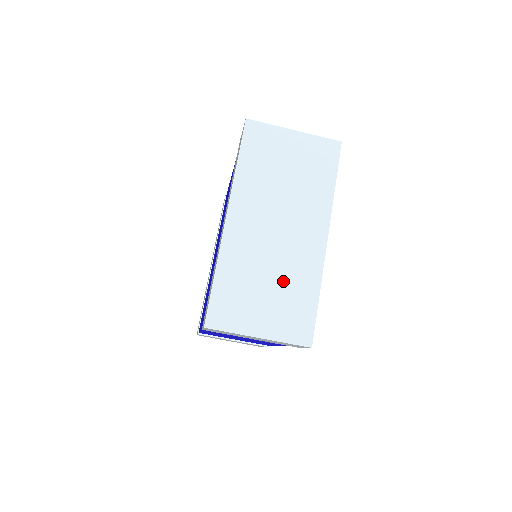
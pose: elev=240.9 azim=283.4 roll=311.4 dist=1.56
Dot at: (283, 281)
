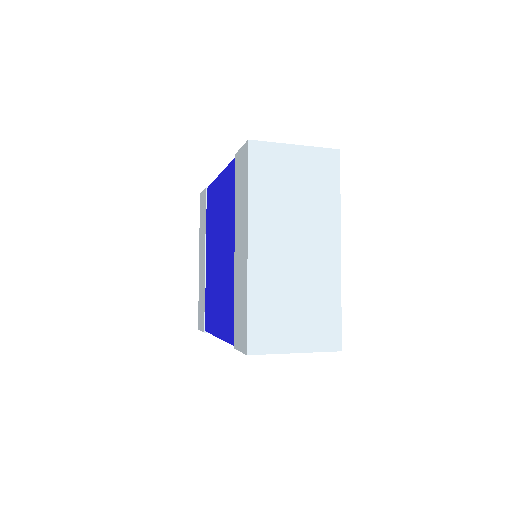
Dot at: (309, 296)
